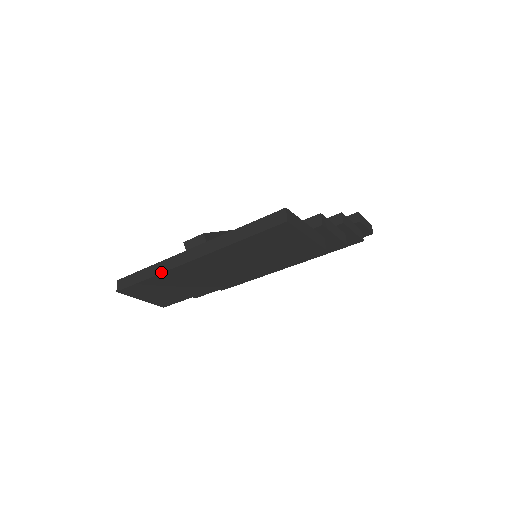
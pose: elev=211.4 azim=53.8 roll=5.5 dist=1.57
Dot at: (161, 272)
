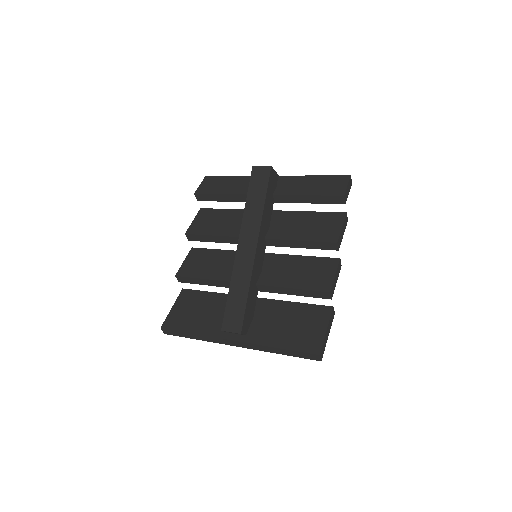
Dot at: occluded
